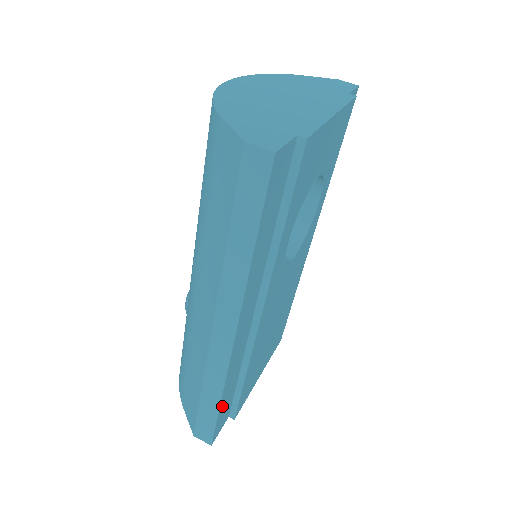
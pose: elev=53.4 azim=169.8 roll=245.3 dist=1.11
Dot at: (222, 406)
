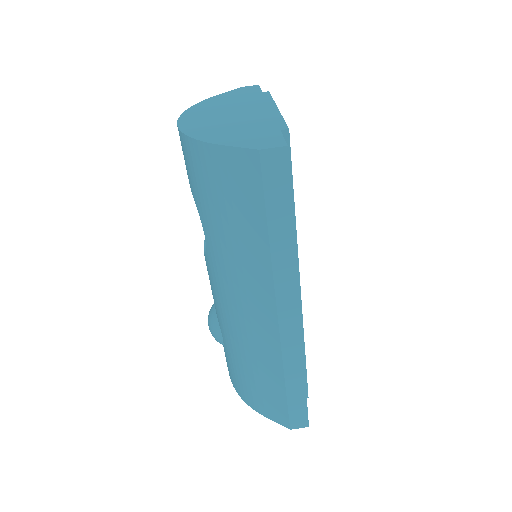
Dot at: occluded
